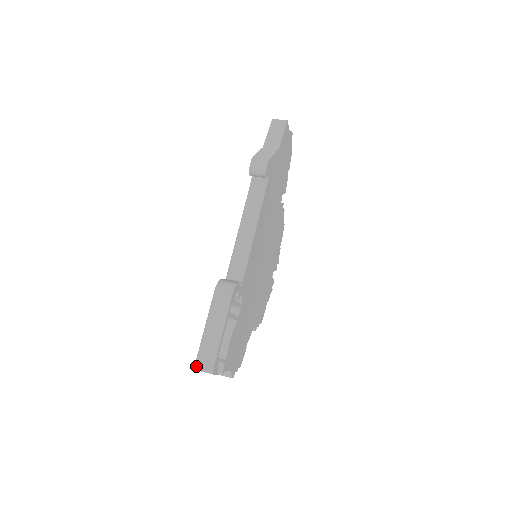
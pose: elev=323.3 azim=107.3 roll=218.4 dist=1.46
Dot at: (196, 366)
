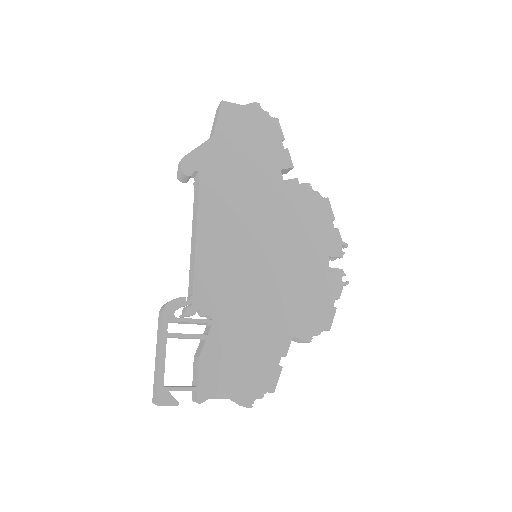
Dot at: (152, 399)
